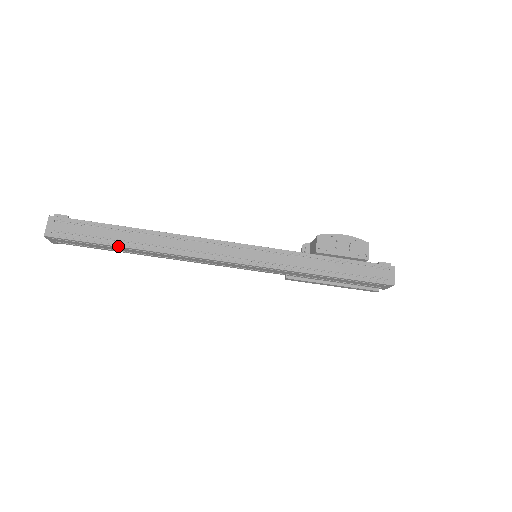
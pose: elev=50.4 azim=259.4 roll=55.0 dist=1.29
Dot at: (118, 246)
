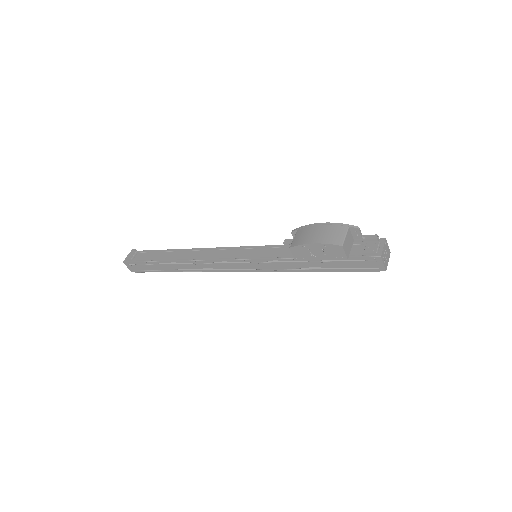
Dot at: occluded
